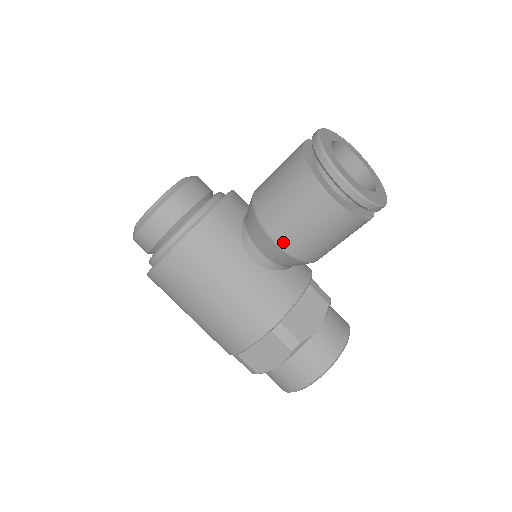
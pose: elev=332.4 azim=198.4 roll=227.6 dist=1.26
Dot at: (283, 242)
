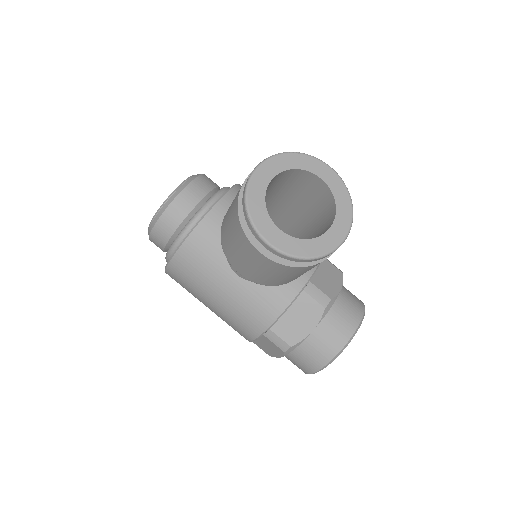
Dot at: (244, 275)
